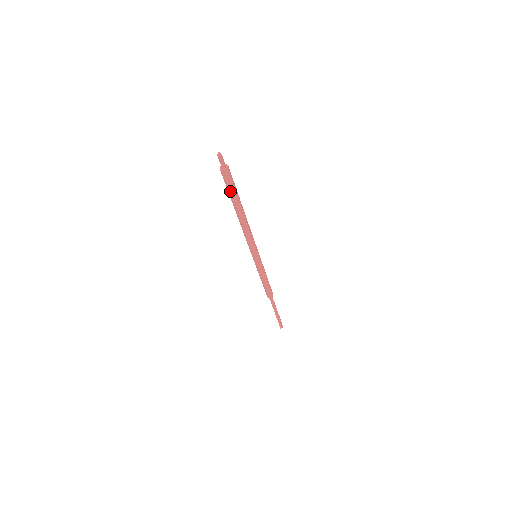
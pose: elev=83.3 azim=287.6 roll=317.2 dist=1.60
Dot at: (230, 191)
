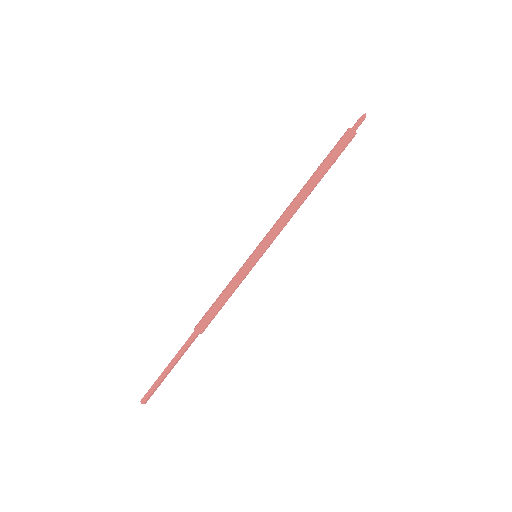
Dot at: (331, 153)
